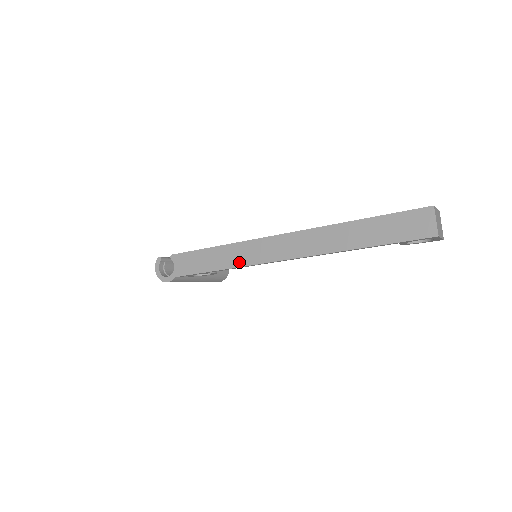
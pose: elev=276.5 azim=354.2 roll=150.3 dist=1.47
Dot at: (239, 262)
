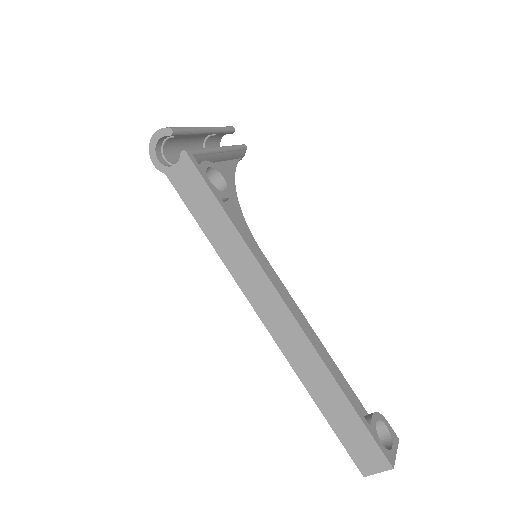
Dot at: (231, 264)
